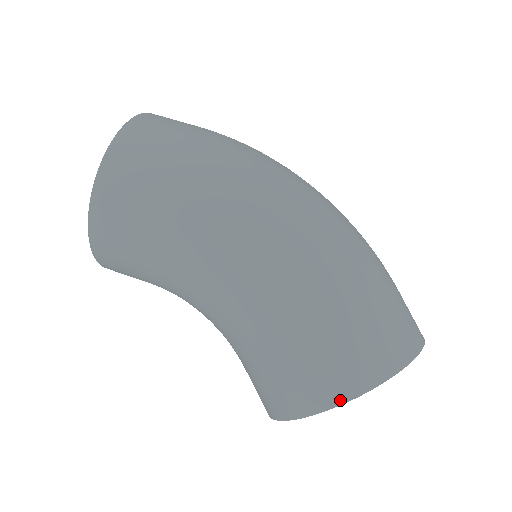
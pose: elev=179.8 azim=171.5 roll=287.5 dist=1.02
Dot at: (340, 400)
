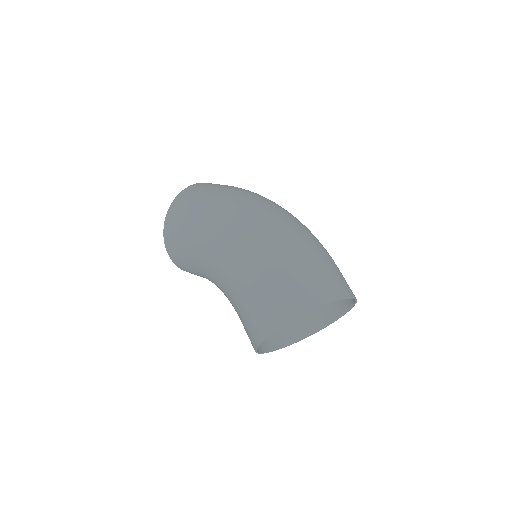
Dot at: (265, 335)
